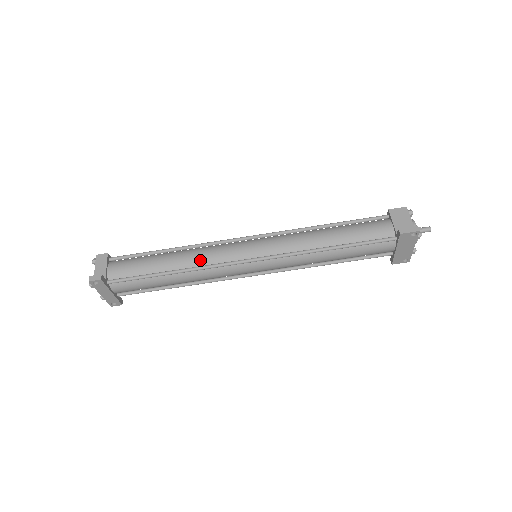
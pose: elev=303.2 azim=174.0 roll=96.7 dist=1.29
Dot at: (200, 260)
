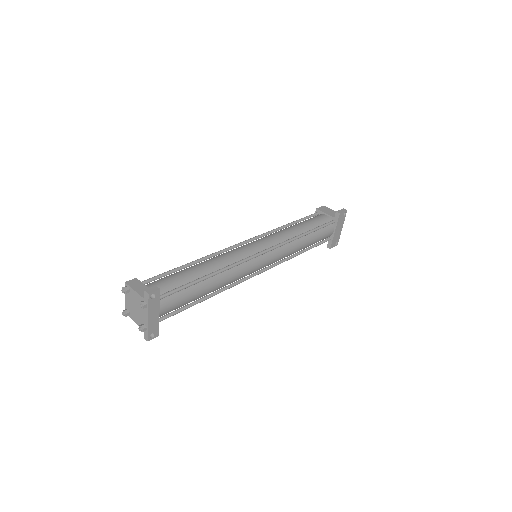
Dot at: (226, 261)
